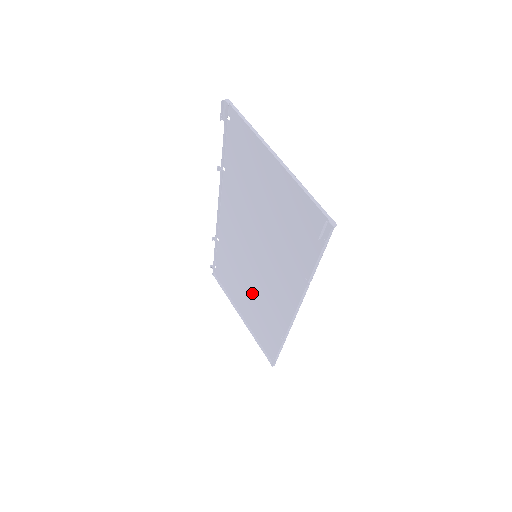
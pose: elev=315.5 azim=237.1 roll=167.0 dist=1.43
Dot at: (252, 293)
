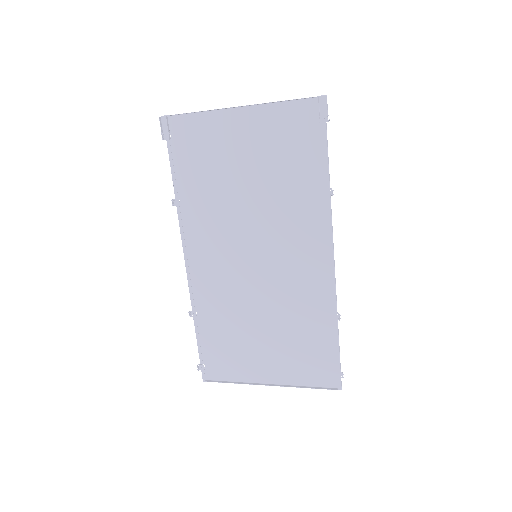
Dot at: (269, 320)
